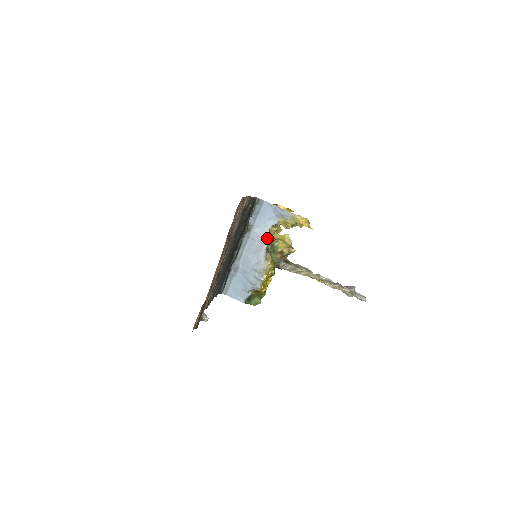
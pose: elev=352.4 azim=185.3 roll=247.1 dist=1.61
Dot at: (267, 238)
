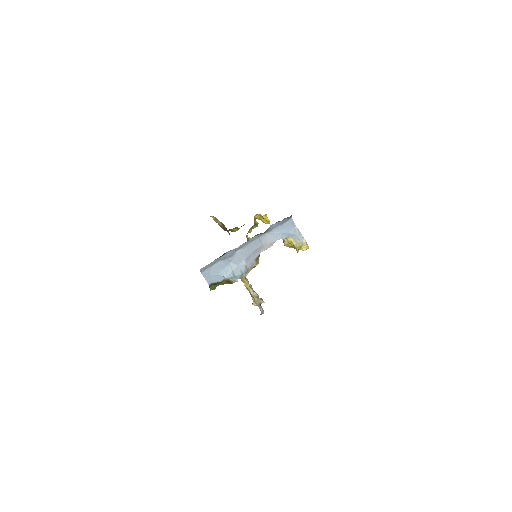
Dot at: (270, 246)
